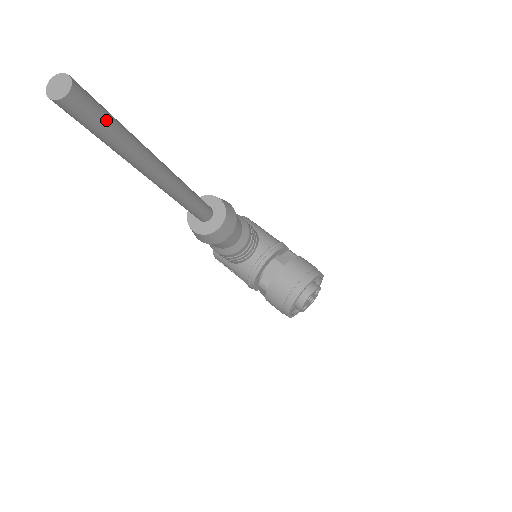
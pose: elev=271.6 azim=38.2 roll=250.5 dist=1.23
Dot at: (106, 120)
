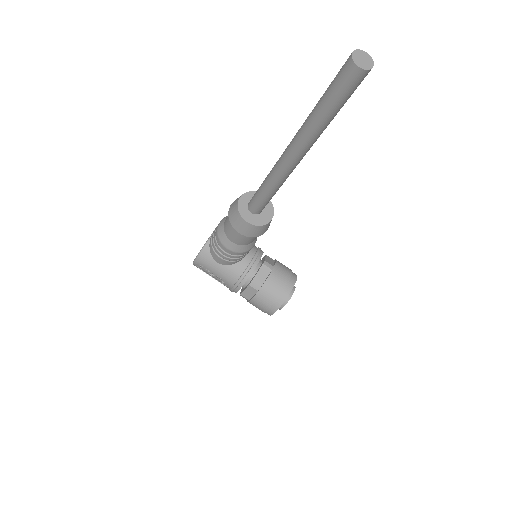
Dot at: occluded
